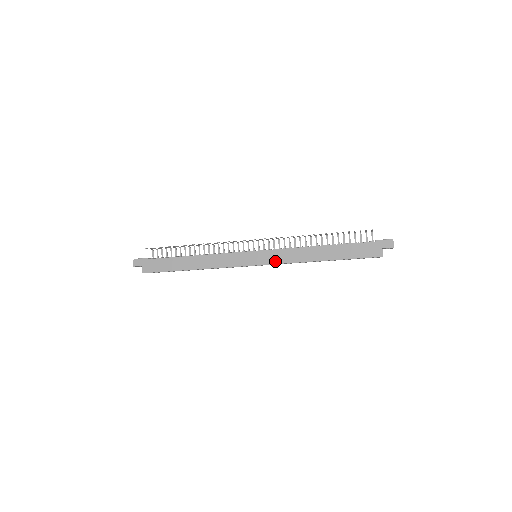
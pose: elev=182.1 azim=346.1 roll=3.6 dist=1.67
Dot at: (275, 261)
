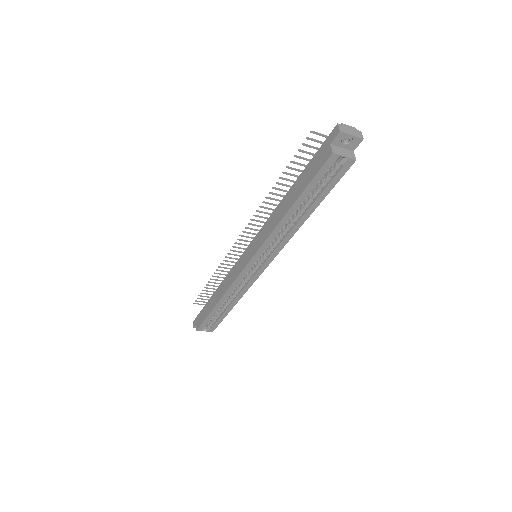
Dot at: (258, 246)
